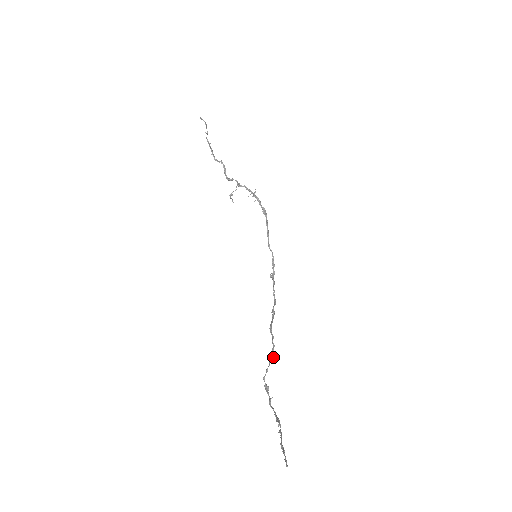
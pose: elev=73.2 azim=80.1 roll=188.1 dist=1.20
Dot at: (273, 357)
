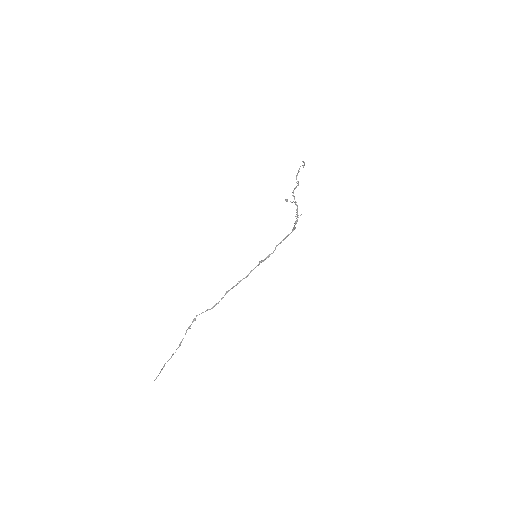
Dot at: occluded
